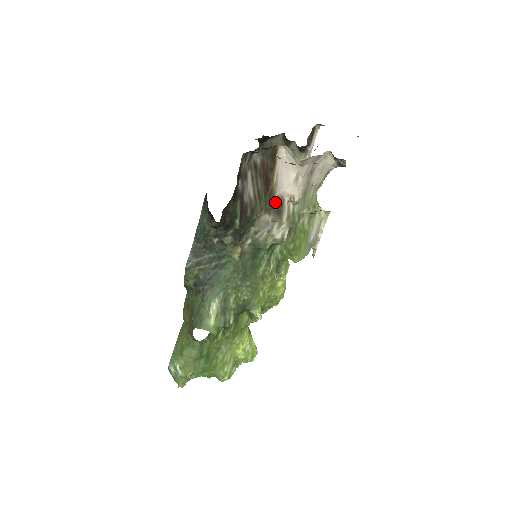
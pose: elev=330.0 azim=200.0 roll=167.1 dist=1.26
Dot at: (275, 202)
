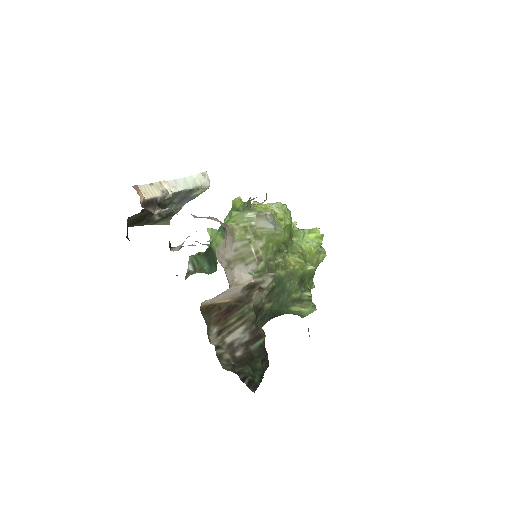
Dot at: (245, 293)
